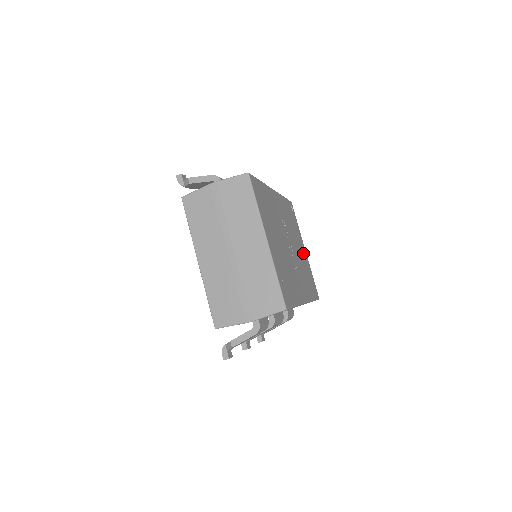
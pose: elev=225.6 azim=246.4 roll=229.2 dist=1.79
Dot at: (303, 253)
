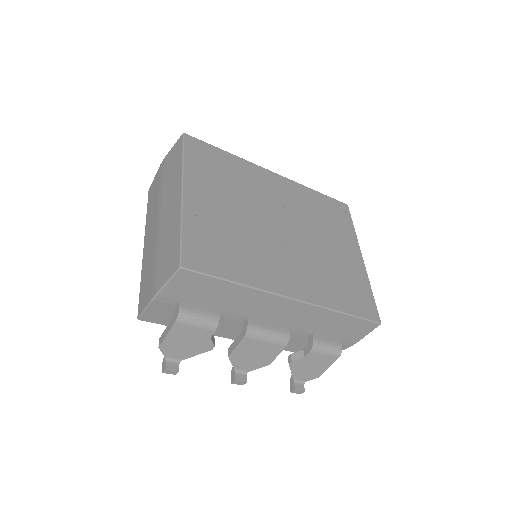
Dot at: (347, 257)
